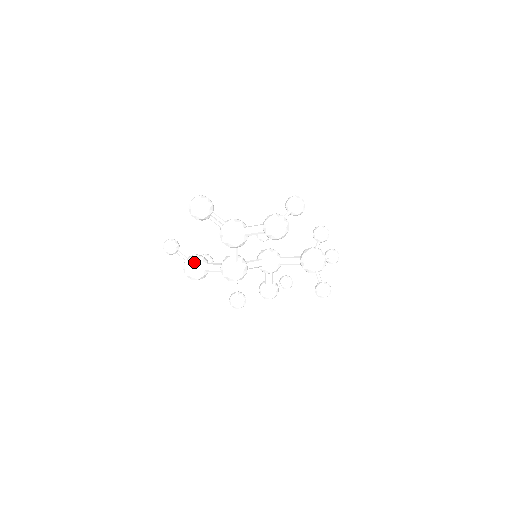
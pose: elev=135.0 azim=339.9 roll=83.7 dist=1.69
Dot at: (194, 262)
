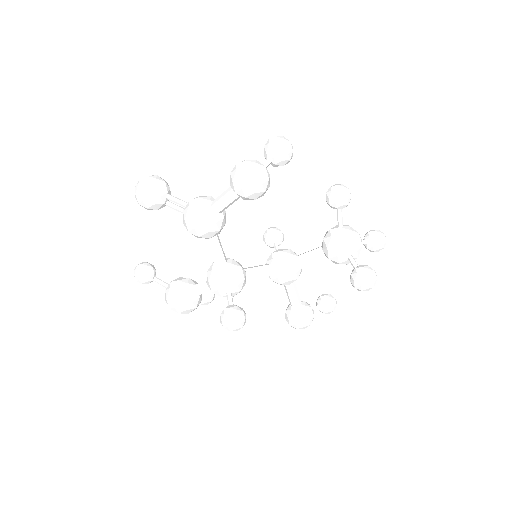
Dot at: (175, 285)
